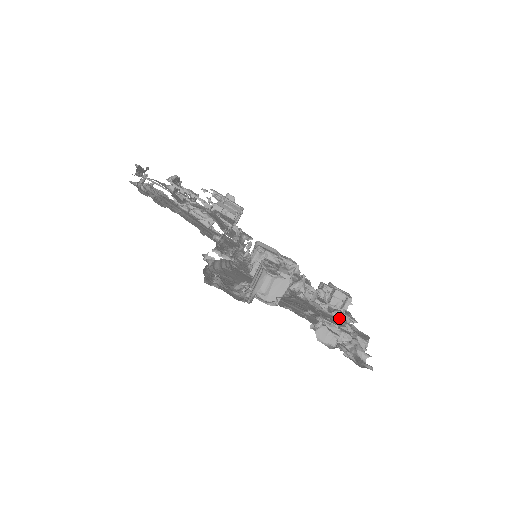
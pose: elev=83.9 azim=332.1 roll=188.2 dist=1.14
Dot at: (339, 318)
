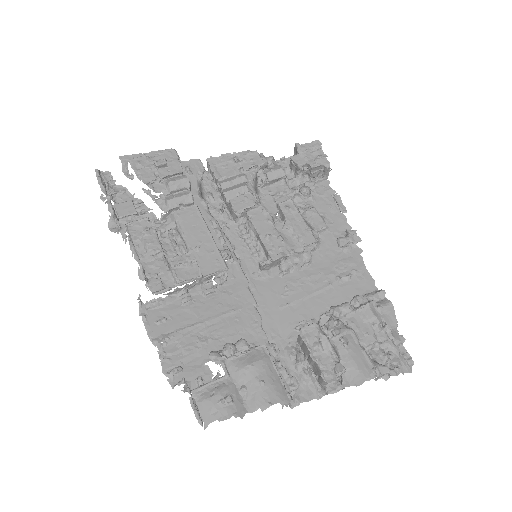
Dot at: (369, 315)
